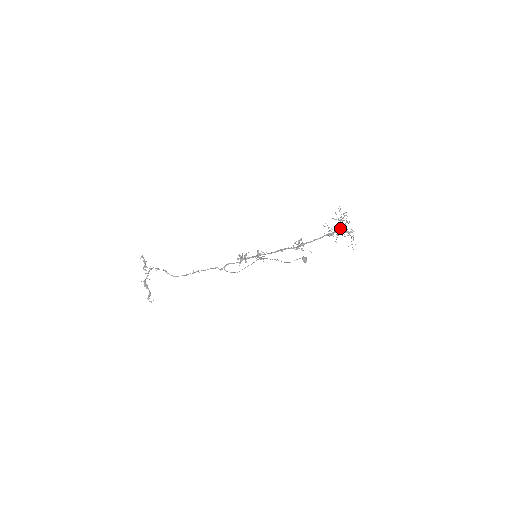
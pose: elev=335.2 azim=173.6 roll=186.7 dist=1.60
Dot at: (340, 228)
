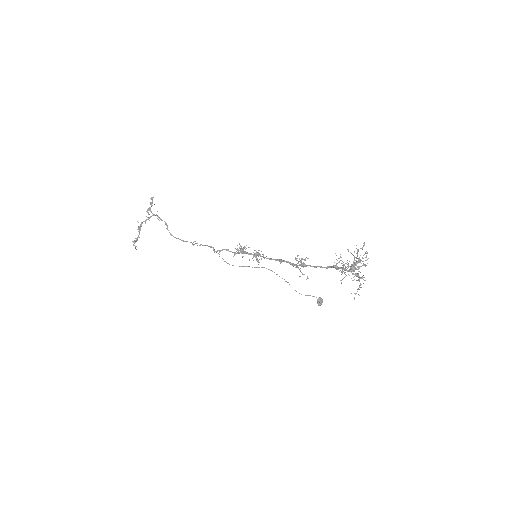
Dot at: (351, 266)
